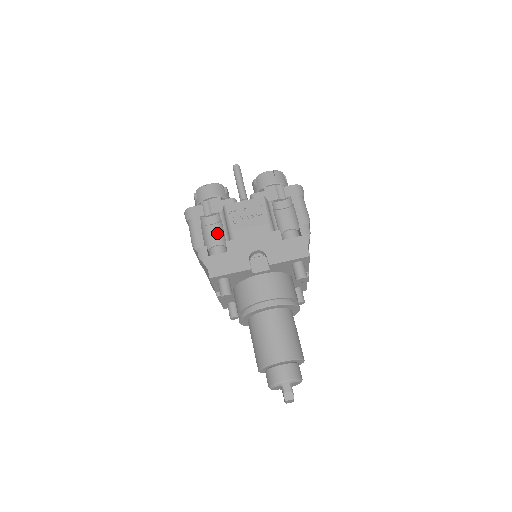
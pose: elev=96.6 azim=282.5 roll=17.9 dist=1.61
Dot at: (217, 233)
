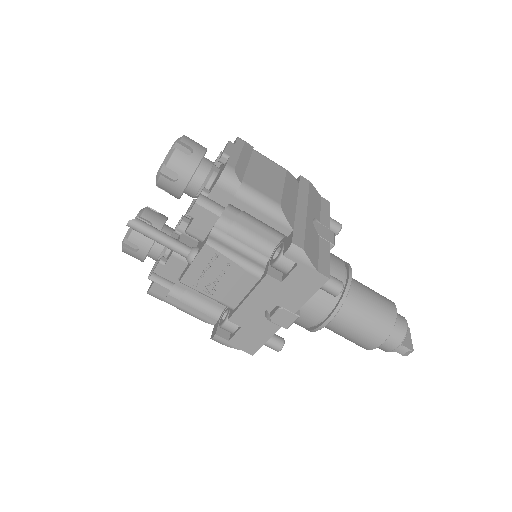
Dot at: occluded
